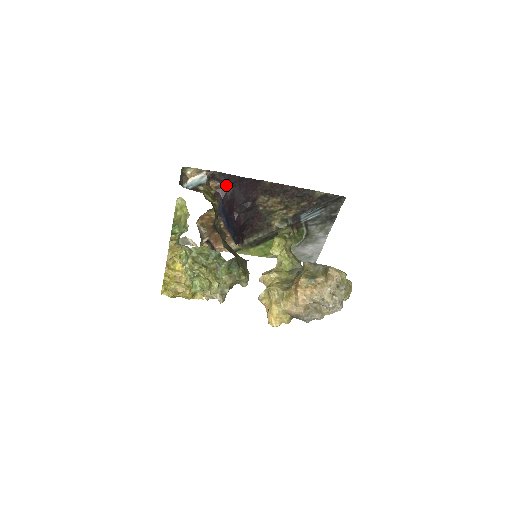
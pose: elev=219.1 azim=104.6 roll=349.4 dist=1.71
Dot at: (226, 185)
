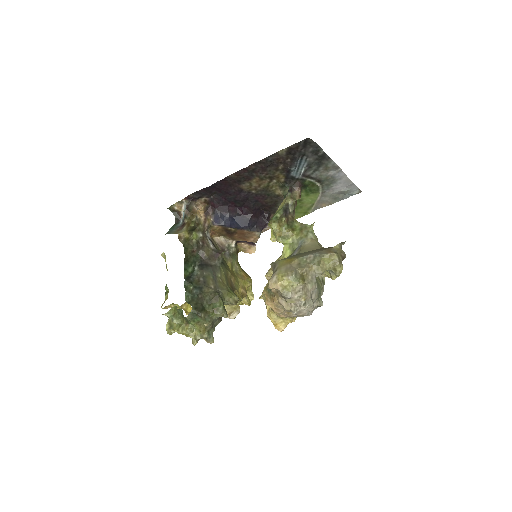
Dot at: (209, 196)
